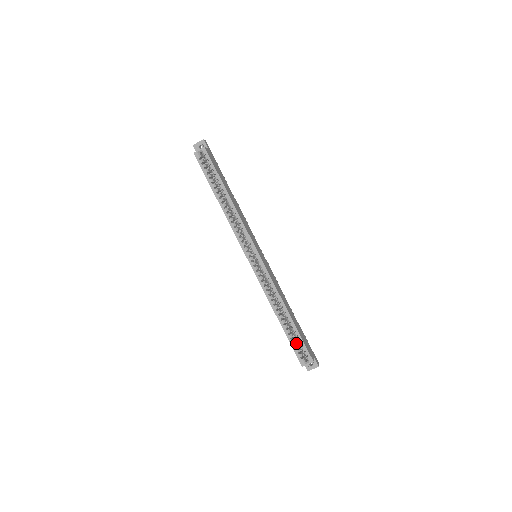
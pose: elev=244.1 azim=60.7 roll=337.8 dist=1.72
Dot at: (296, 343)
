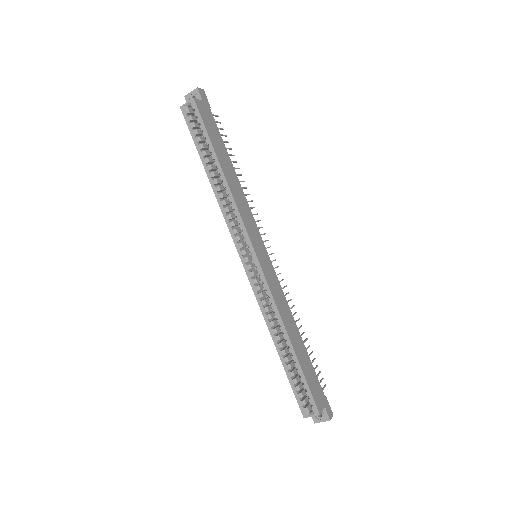
Dot at: (299, 384)
